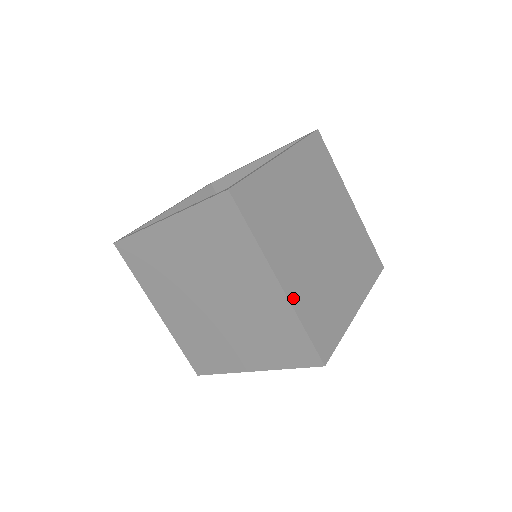
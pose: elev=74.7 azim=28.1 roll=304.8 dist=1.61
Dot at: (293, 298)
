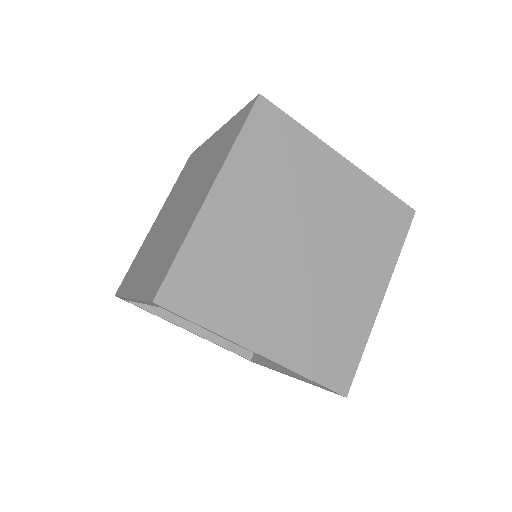
Dot at: (205, 219)
